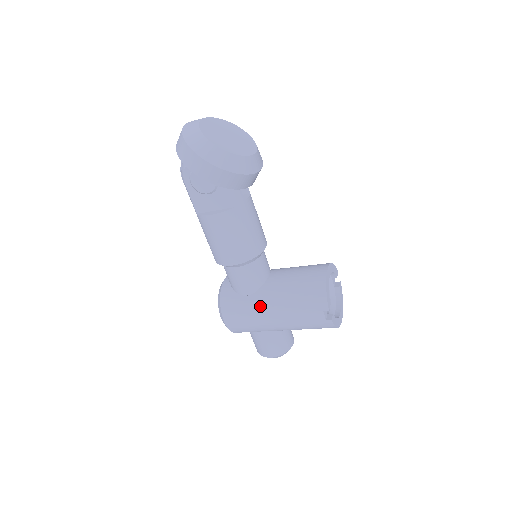
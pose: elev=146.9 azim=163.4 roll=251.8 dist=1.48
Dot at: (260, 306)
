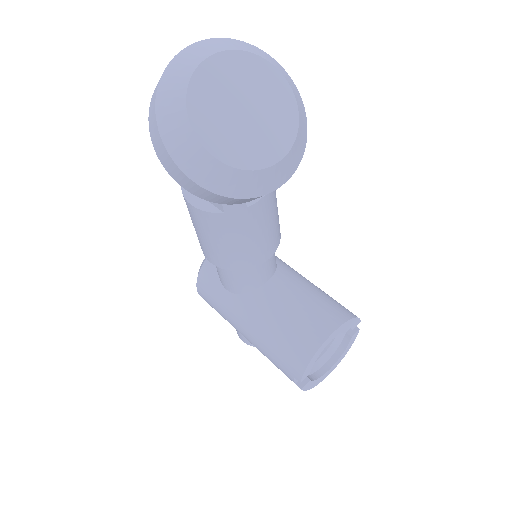
Dot at: (234, 313)
